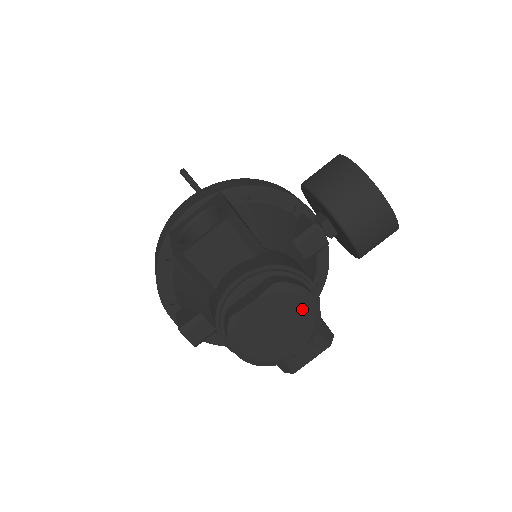
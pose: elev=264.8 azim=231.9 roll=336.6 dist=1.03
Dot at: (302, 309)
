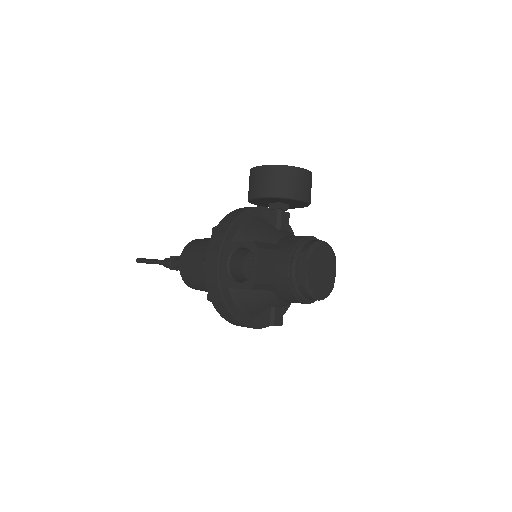
Dot at: (324, 251)
